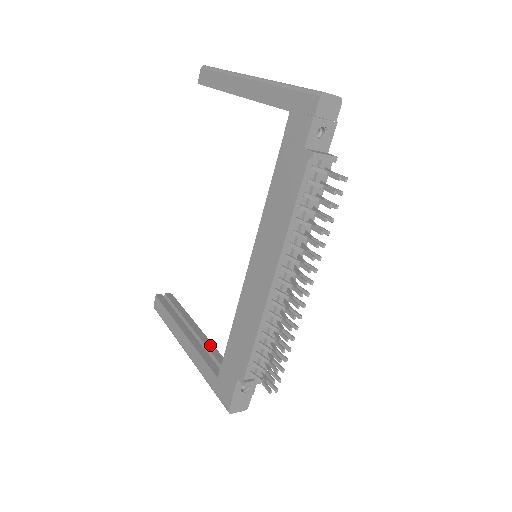
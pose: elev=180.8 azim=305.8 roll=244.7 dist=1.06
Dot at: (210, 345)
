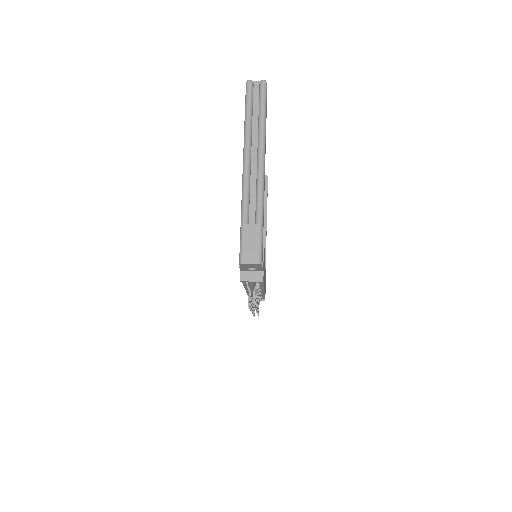
Dot at: (264, 244)
